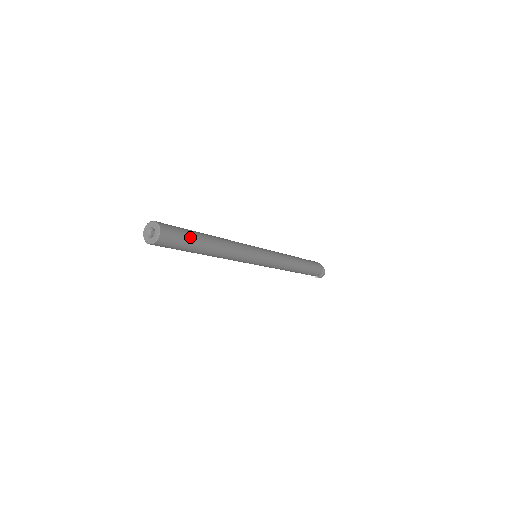
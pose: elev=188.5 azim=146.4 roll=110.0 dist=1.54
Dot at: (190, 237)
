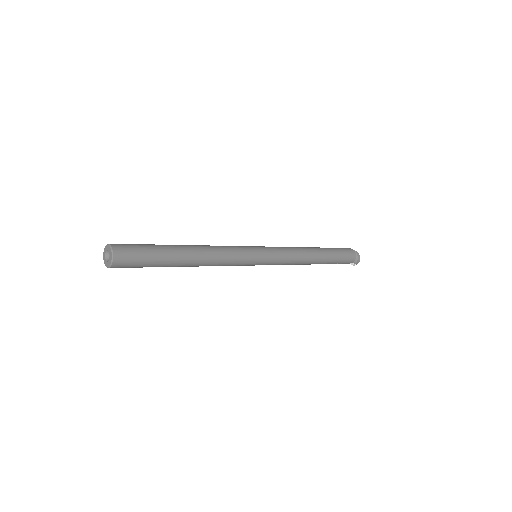
Dot at: (154, 250)
